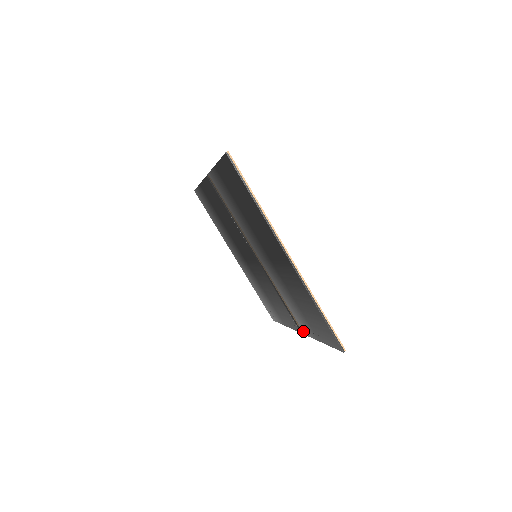
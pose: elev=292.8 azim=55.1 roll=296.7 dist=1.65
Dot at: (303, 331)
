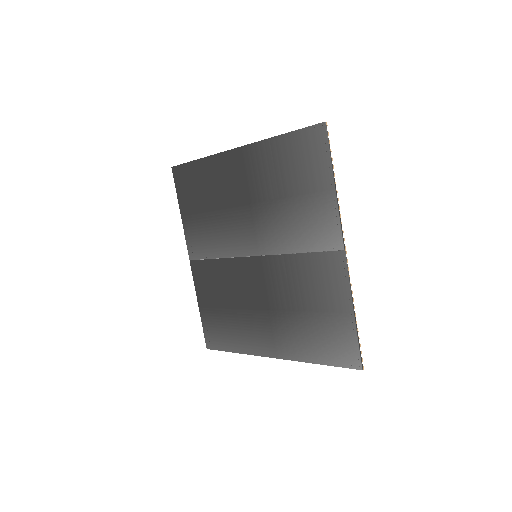
Dot at: (336, 234)
